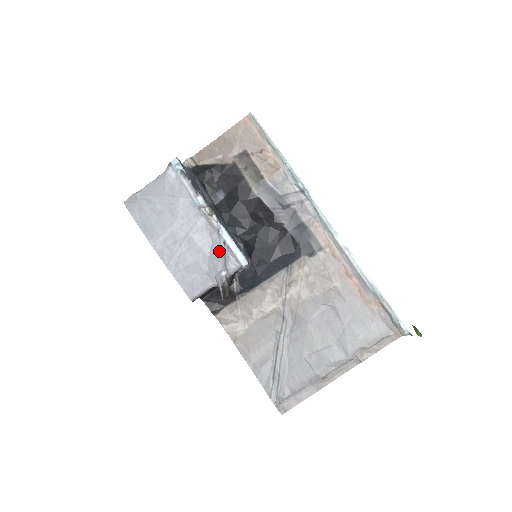
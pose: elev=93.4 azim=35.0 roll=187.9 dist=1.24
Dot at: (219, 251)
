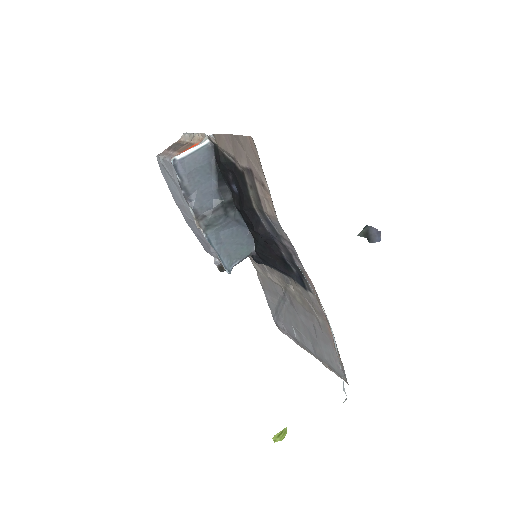
Dot at: (211, 249)
